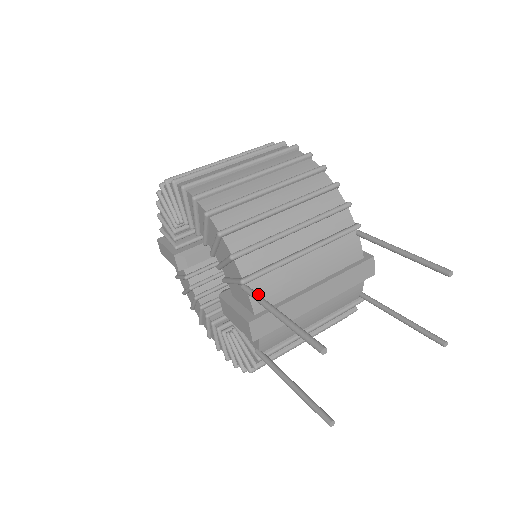
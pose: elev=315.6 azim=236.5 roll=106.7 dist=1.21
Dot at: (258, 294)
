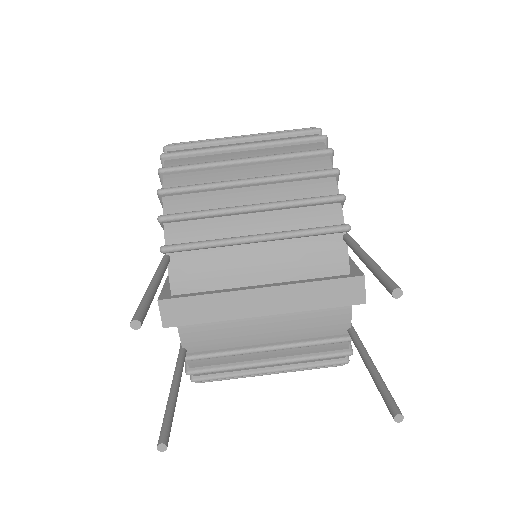
Dot at: (164, 263)
